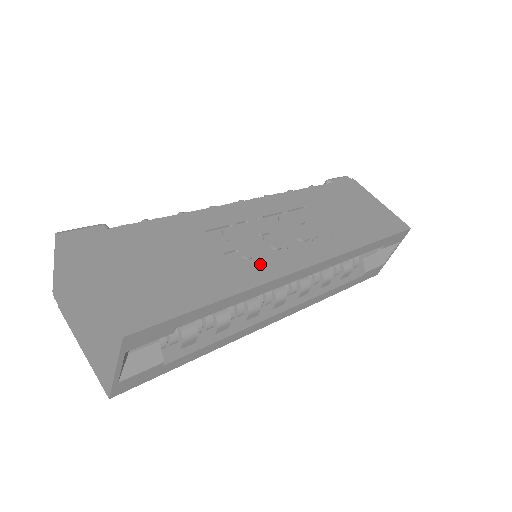
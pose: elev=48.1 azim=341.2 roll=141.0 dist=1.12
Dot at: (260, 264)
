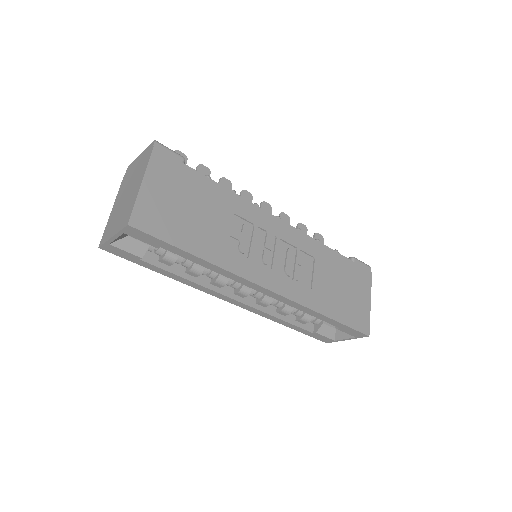
Dot at: (243, 261)
